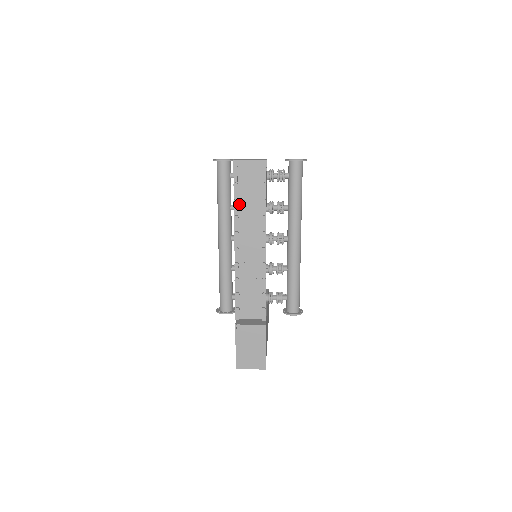
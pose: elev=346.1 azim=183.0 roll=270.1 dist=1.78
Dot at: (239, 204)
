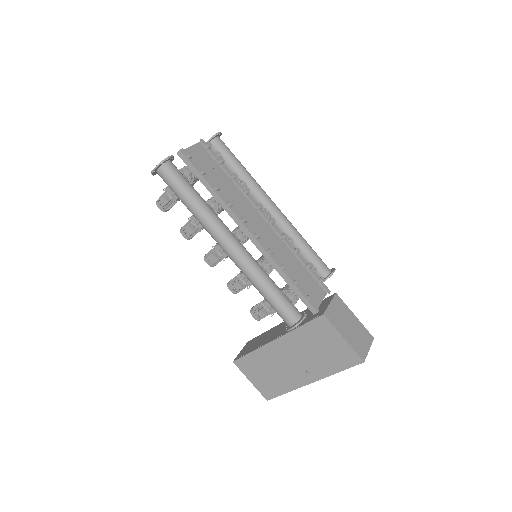
Dot at: occluded
